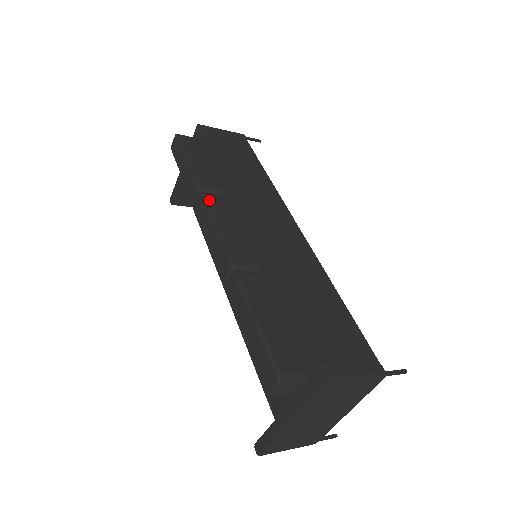
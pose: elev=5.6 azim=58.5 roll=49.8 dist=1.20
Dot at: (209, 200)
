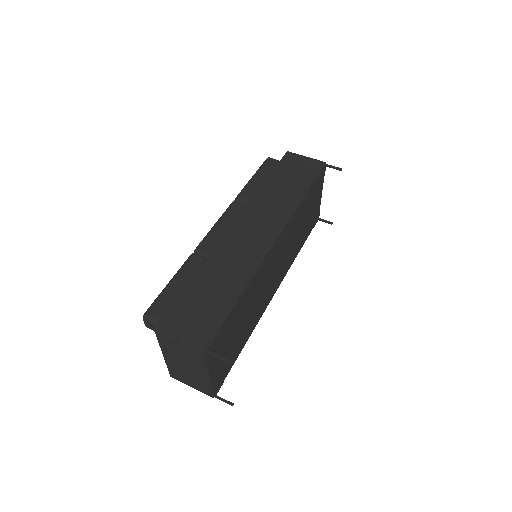
Dot at: (232, 206)
